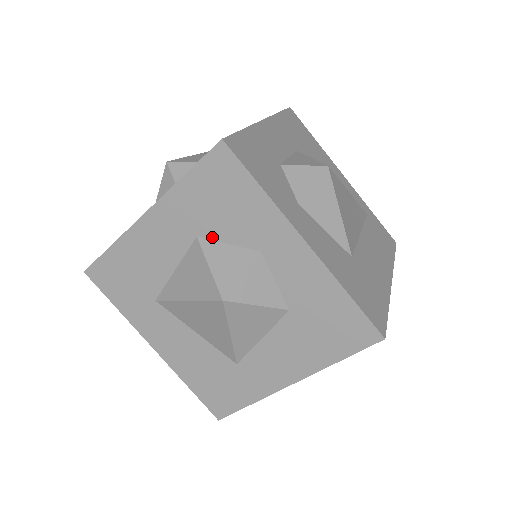
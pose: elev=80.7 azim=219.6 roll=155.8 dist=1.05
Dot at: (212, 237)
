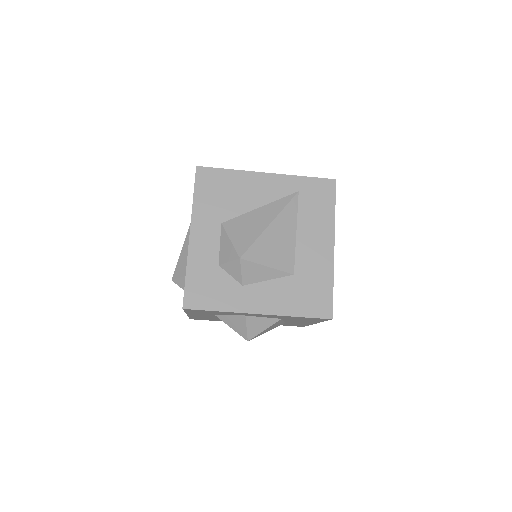
Dot at: (221, 315)
